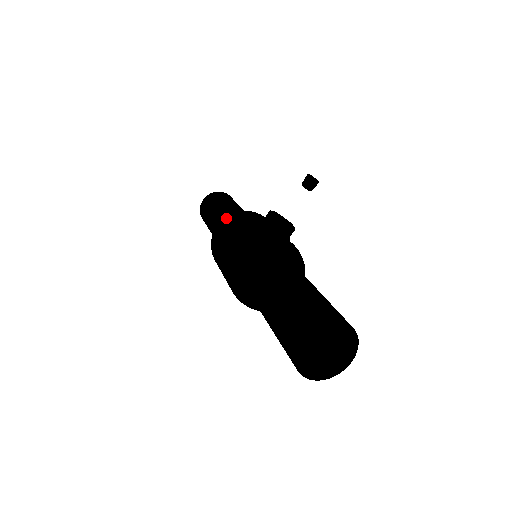
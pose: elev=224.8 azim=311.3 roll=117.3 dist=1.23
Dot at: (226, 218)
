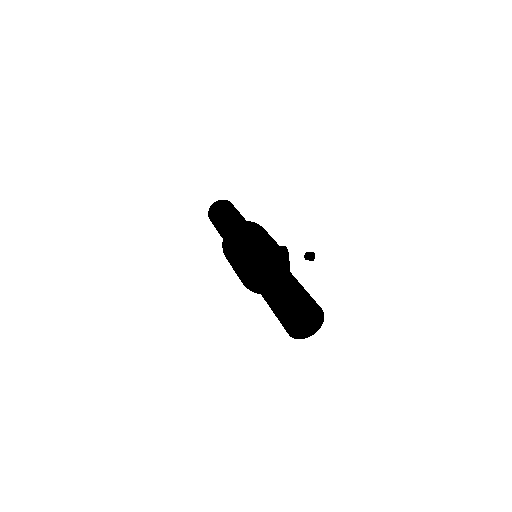
Dot at: (258, 224)
